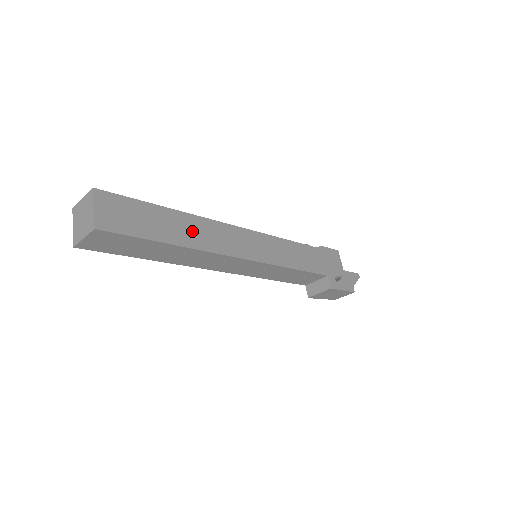
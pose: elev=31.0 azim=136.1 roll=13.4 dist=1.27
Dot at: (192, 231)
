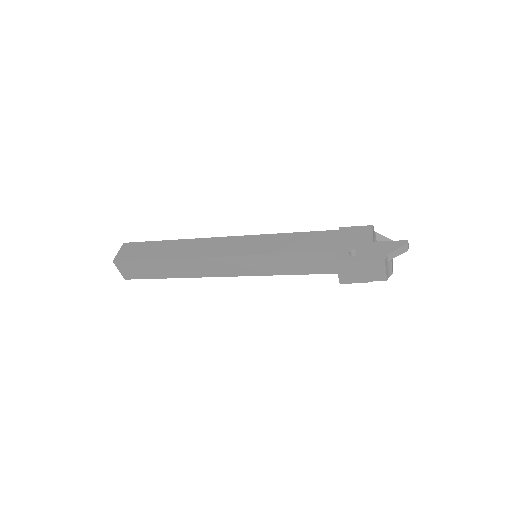
Dot at: (179, 249)
